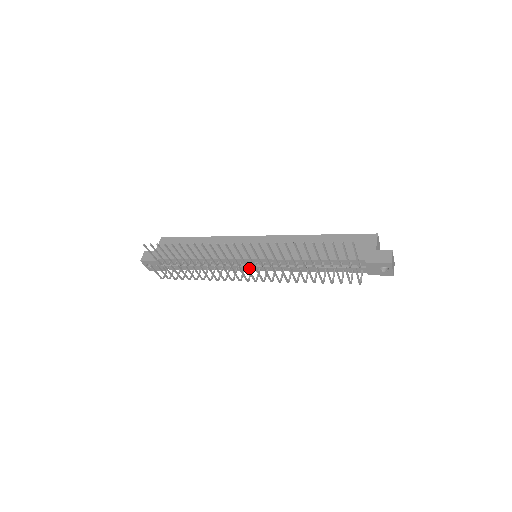
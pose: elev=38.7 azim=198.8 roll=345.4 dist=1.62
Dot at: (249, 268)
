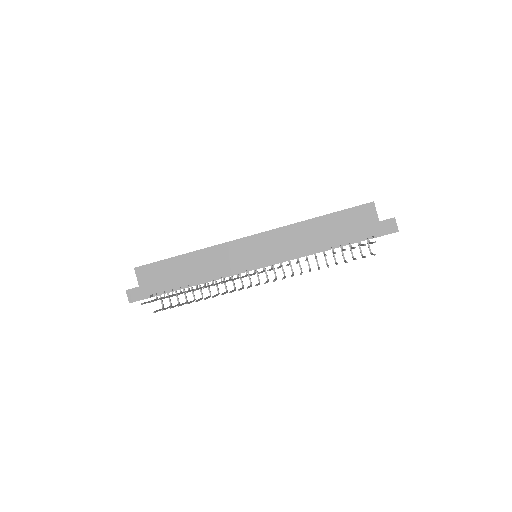
Dot at: occluded
